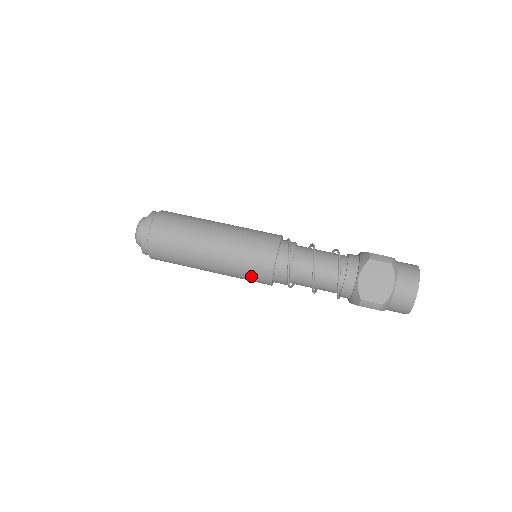
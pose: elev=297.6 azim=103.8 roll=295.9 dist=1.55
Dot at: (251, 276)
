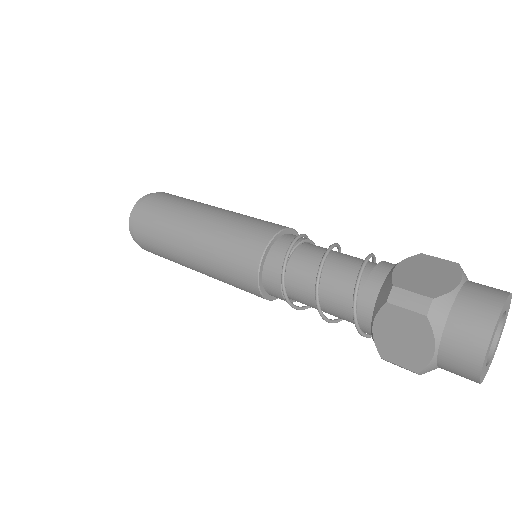
Dot at: (236, 250)
